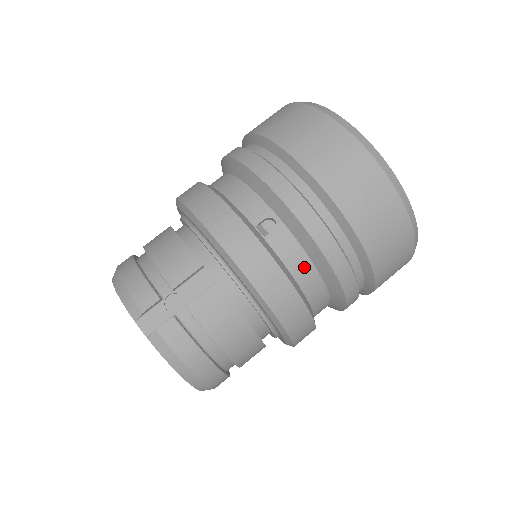
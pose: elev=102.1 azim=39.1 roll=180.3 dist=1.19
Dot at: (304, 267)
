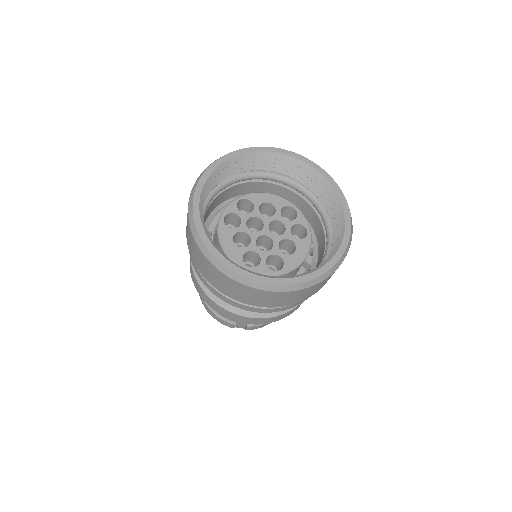
Dot at: occluded
